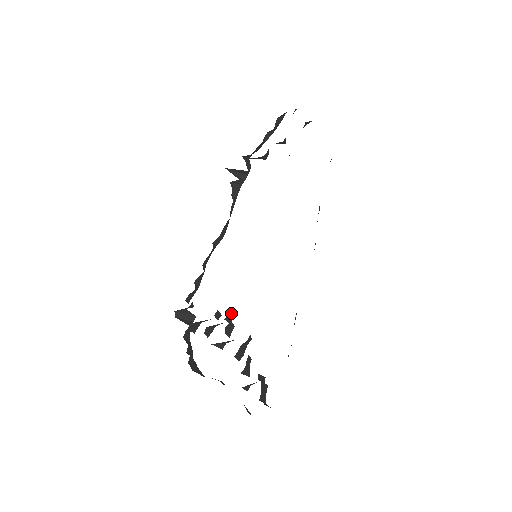
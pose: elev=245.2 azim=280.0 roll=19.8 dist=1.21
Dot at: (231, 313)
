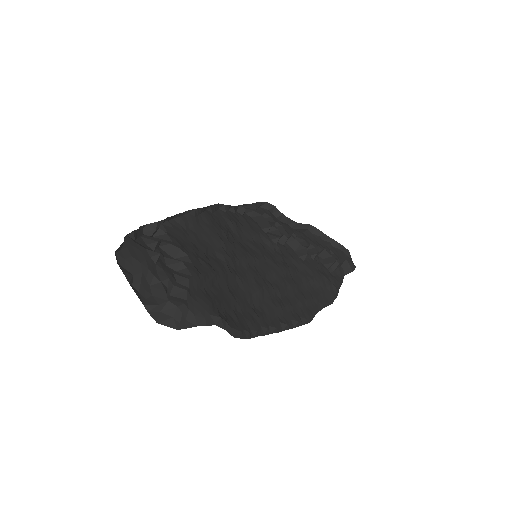
Dot at: (277, 241)
